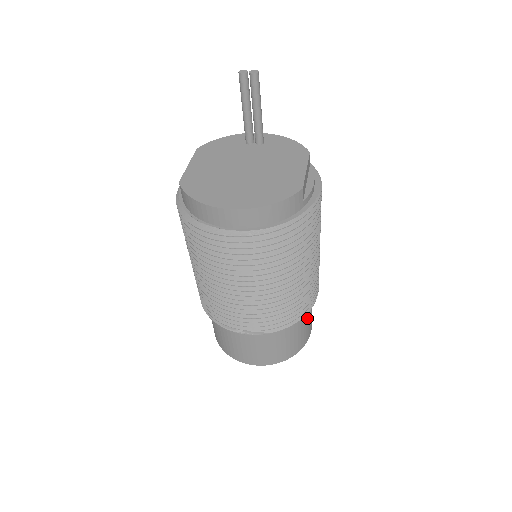
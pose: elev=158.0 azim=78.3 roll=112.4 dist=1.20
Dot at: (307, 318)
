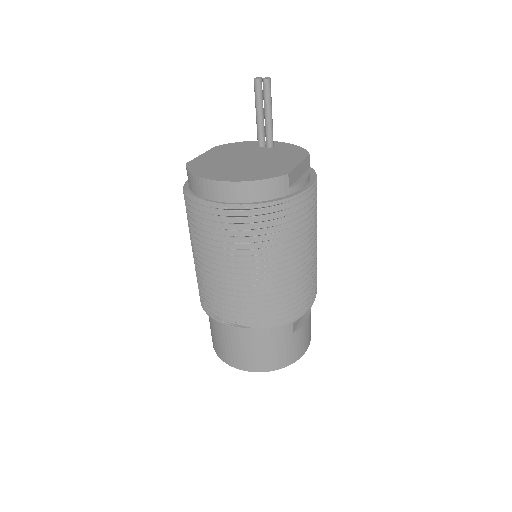
Dot at: (298, 329)
